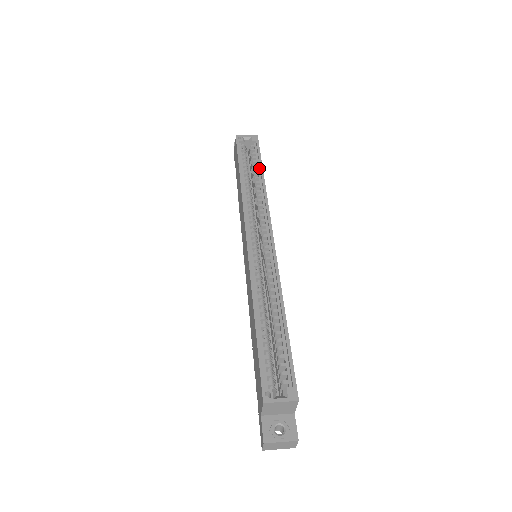
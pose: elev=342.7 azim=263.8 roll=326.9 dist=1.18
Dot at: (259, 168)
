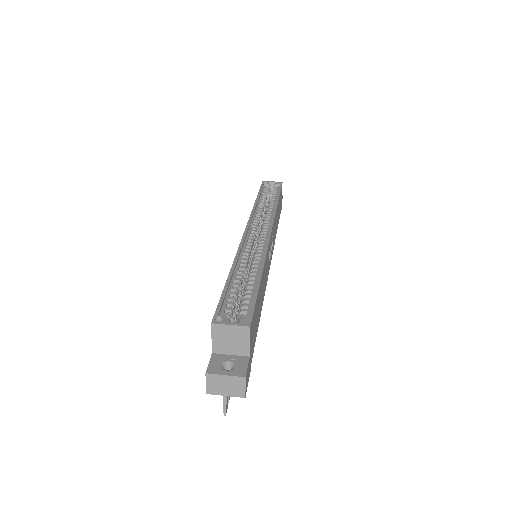
Dot at: occluded
